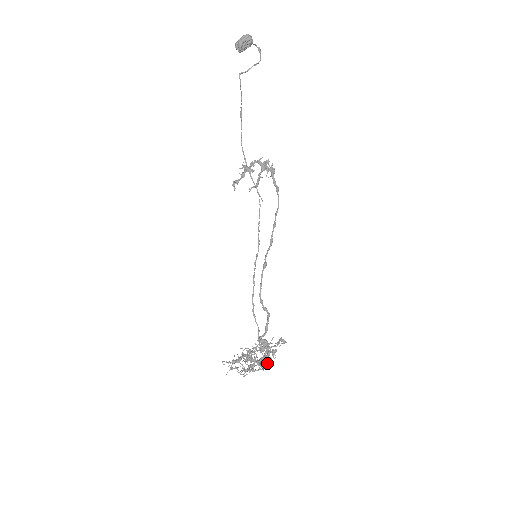
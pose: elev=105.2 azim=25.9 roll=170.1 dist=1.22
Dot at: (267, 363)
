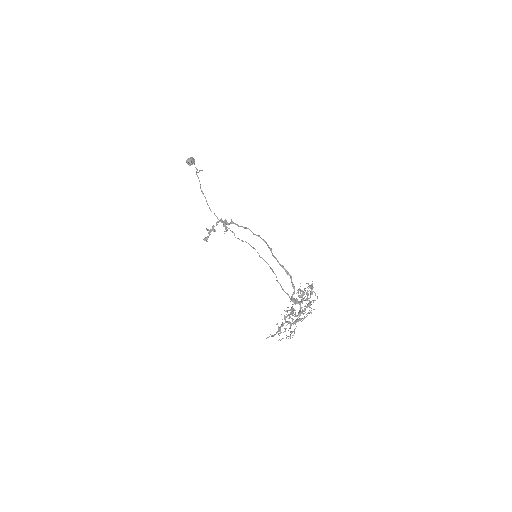
Dot at: (315, 293)
